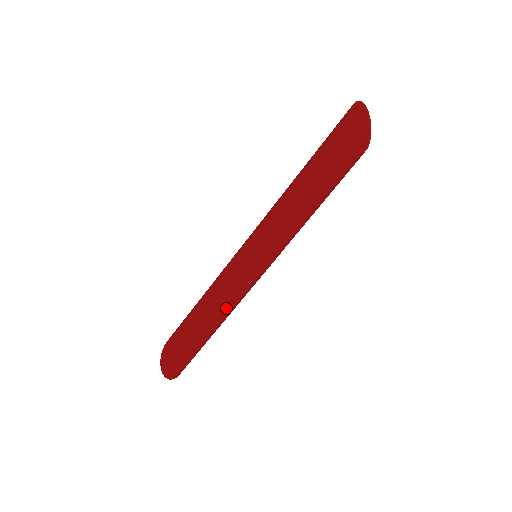
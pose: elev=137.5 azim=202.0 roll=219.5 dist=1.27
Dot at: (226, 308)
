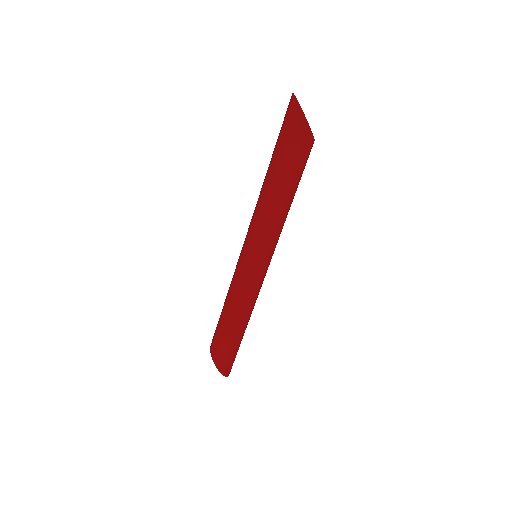
Dot at: (254, 305)
